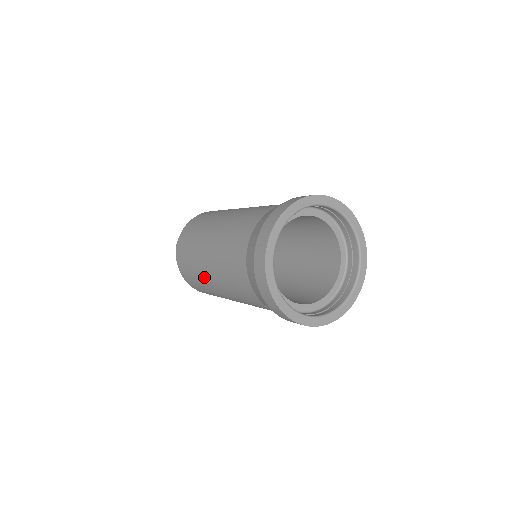
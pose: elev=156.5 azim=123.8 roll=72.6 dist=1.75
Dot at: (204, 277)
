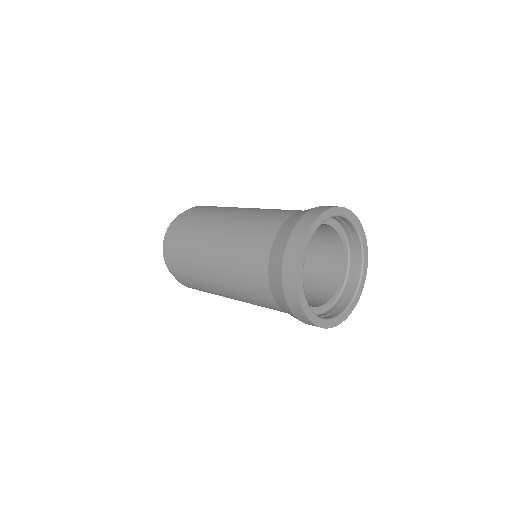
Dot at: (203, 244)
